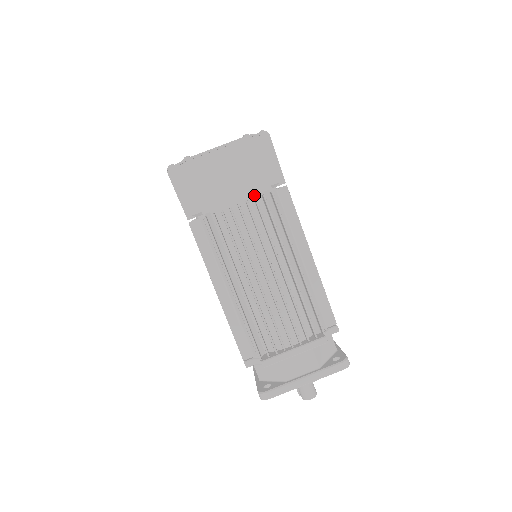
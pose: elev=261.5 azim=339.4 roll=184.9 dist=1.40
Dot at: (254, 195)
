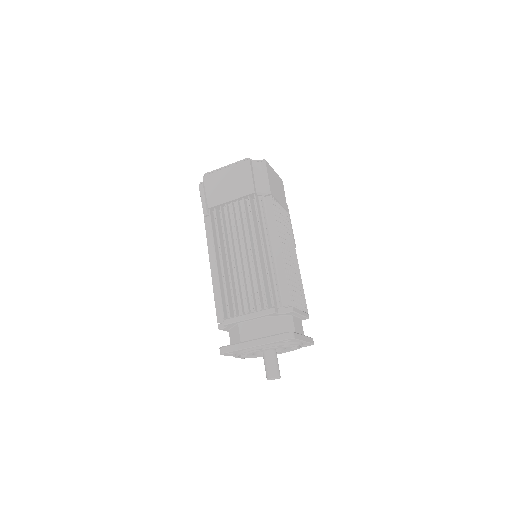
Dot at: (246, 199)
